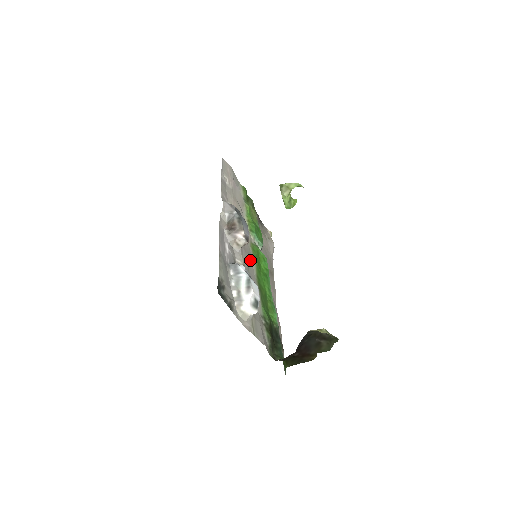
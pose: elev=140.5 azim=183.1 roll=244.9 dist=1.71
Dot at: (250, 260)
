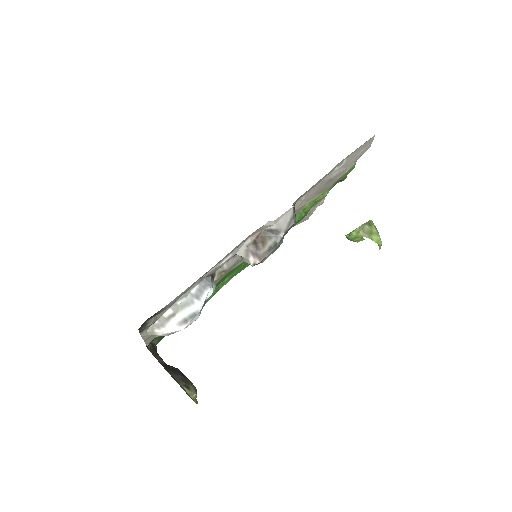
Dot at: occluded
